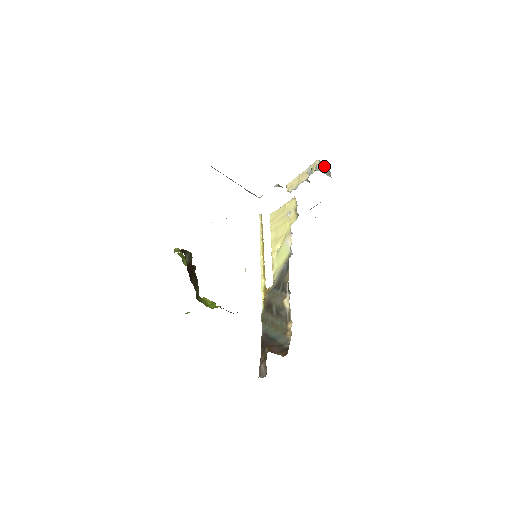
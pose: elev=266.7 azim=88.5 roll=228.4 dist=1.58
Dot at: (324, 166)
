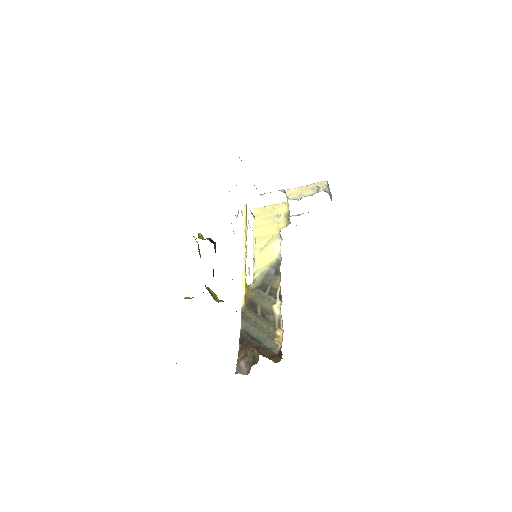
Dot at: (329, 188)
